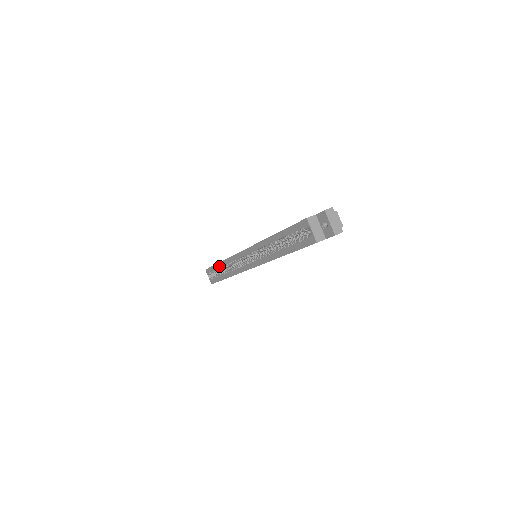
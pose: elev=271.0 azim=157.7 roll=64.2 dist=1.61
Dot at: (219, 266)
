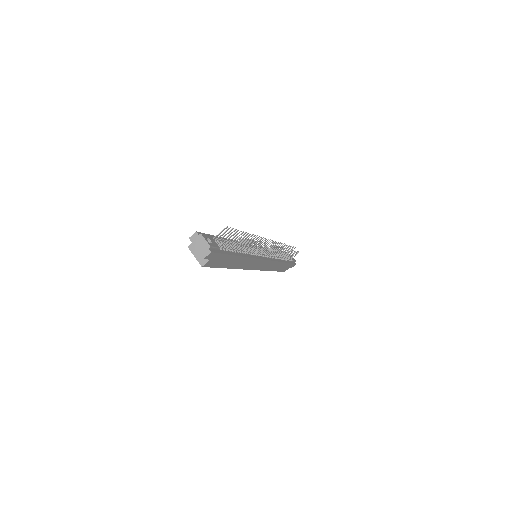
Dot at: occluded
